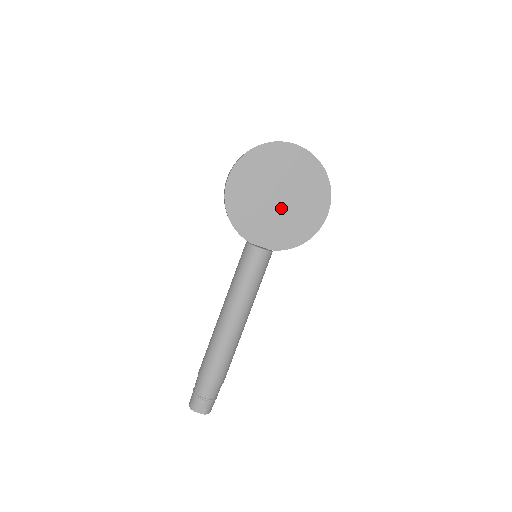
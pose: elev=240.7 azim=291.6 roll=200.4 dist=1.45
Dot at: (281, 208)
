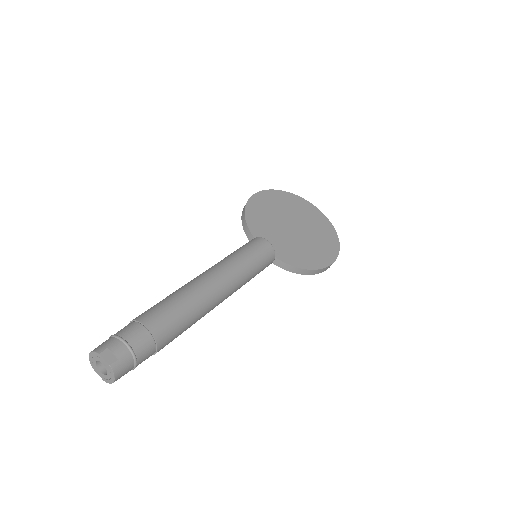
Dot at: (293, 235)
